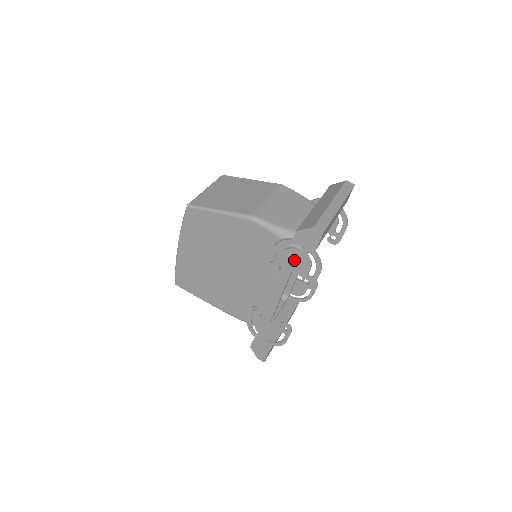
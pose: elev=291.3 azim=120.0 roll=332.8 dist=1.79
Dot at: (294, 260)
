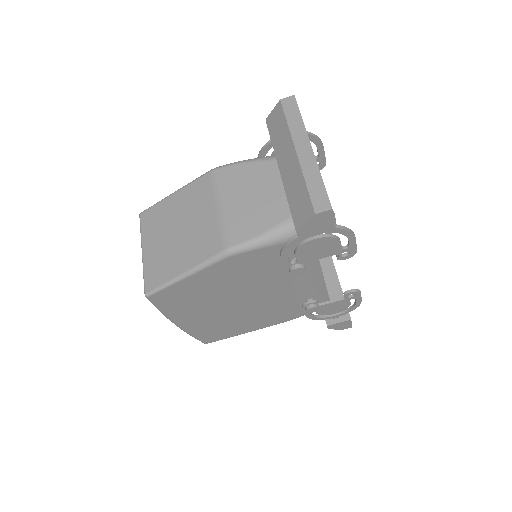
Dot at: (315, 250)
